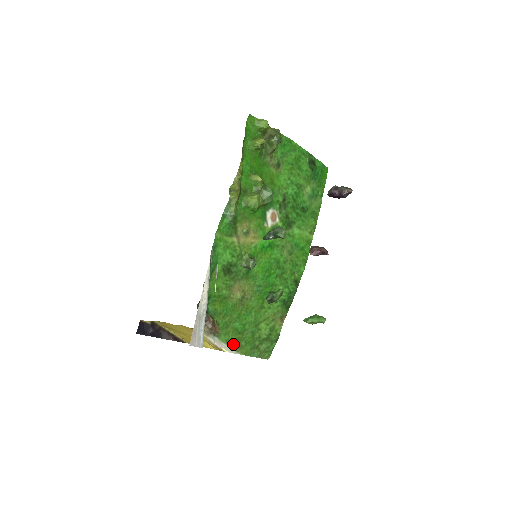
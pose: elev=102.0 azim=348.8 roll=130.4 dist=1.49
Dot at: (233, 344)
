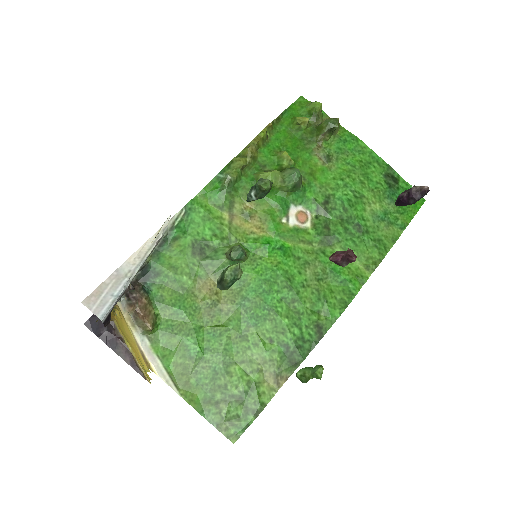
Dot at: (174, 371)
